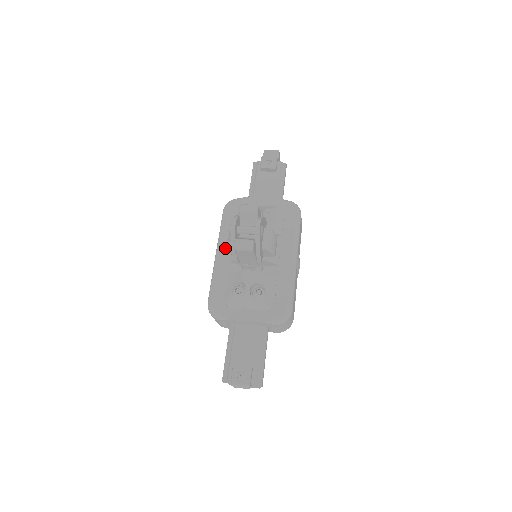
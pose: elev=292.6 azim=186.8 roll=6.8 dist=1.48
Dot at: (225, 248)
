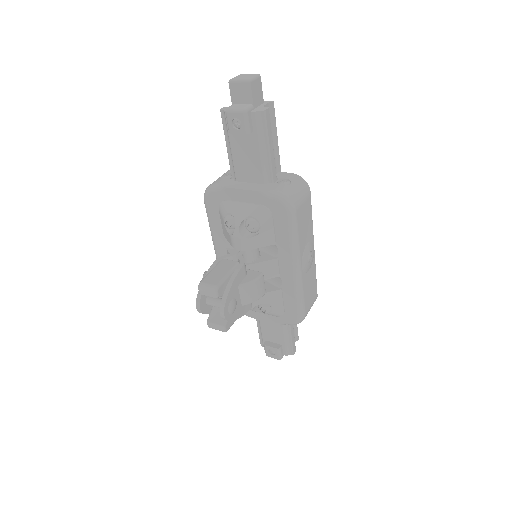
Dot at: (220, 250)
